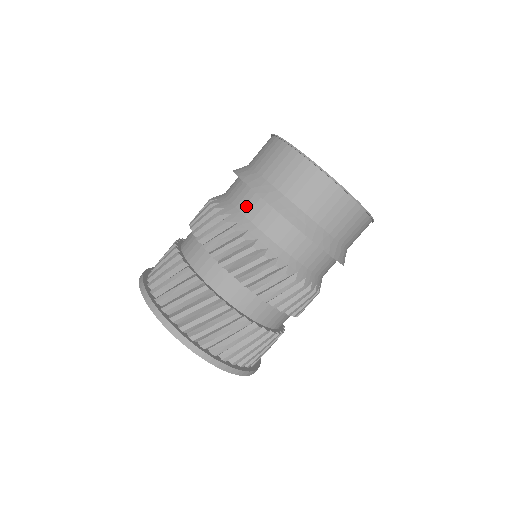
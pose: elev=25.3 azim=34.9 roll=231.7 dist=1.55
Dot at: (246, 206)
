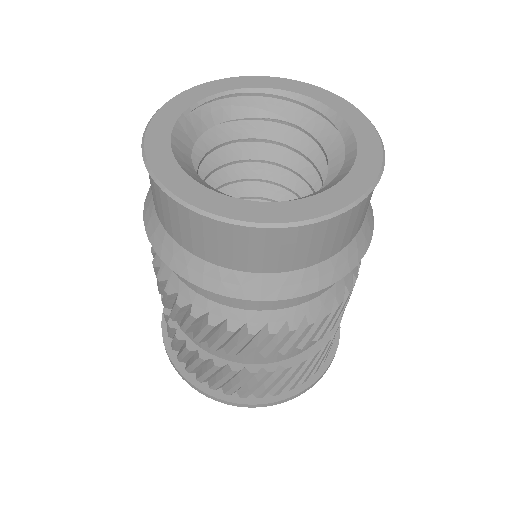
Dot at: occluded
